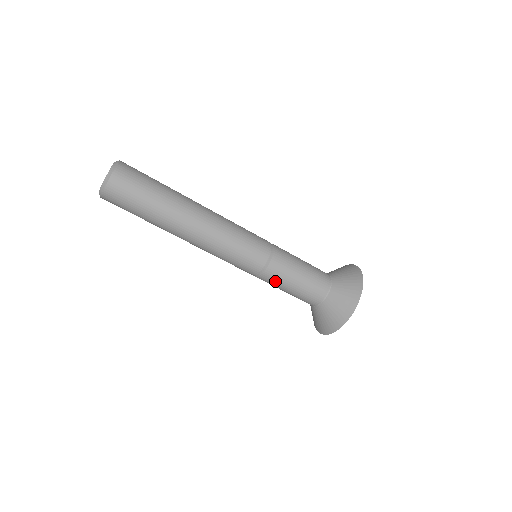
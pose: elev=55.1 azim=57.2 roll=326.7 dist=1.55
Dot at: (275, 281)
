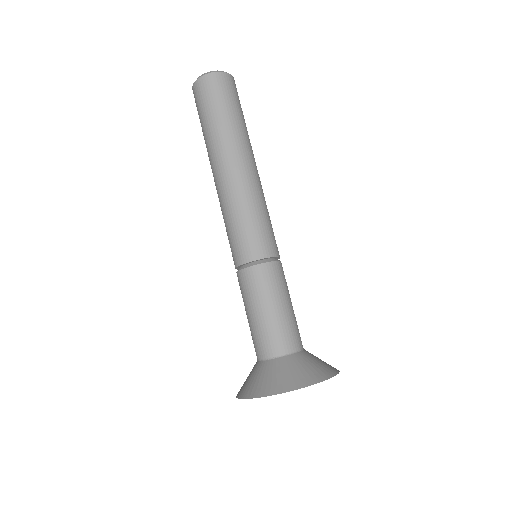
Dot at: (261, 285)
